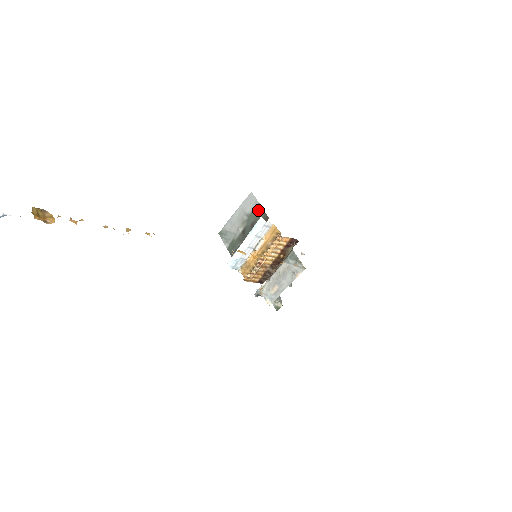
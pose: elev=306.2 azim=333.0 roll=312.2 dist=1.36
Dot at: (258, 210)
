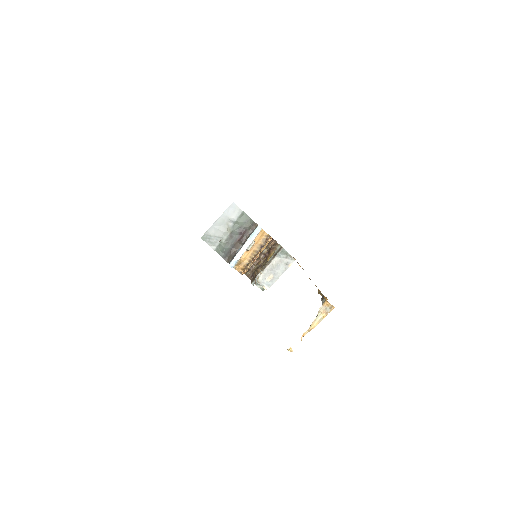
Dot at: (244, 218)
